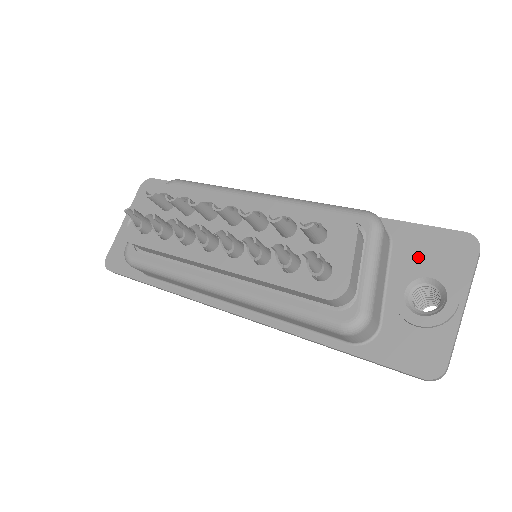
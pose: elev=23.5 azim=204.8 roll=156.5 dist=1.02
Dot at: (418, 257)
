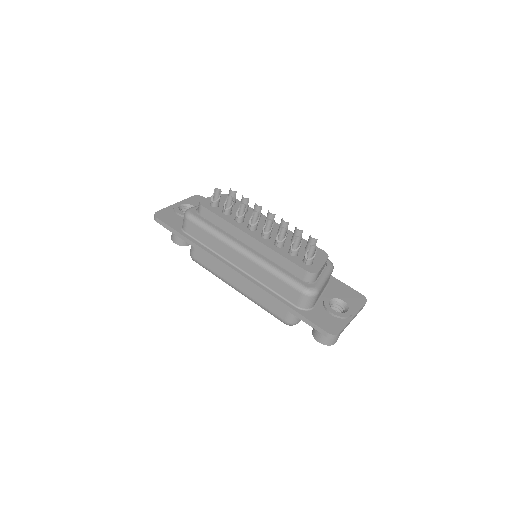
Dot at: (339, 293)
